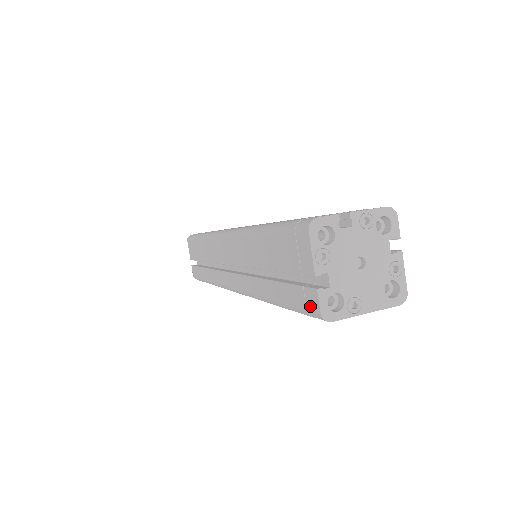
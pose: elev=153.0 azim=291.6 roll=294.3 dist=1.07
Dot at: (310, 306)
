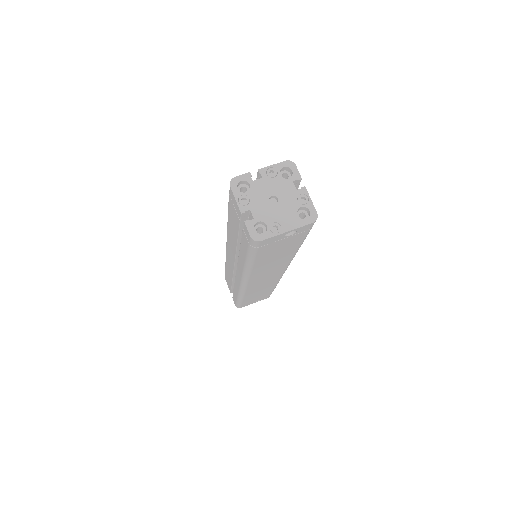
Dot at: (248, 238)
